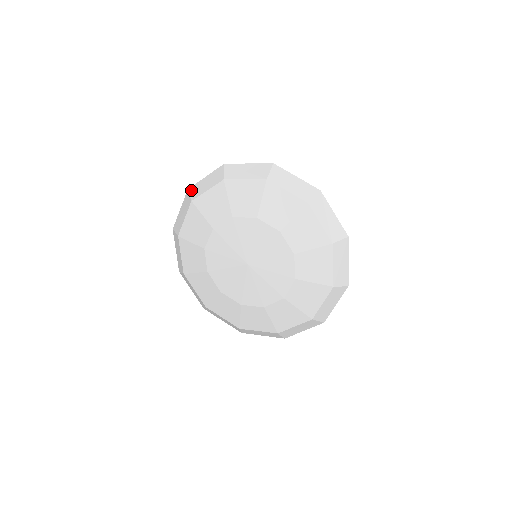
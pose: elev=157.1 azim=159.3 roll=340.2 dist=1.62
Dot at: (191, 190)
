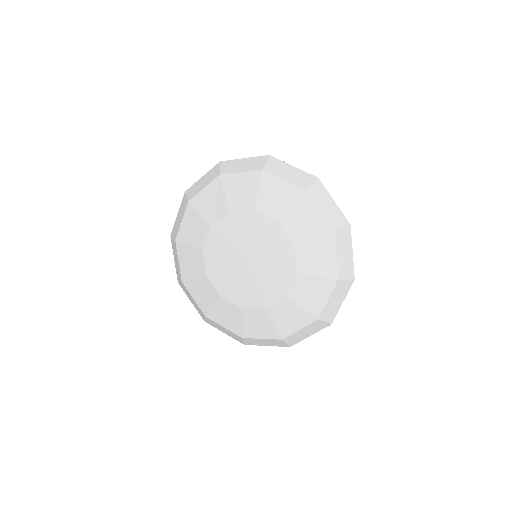
Dot at: (172, 233)
